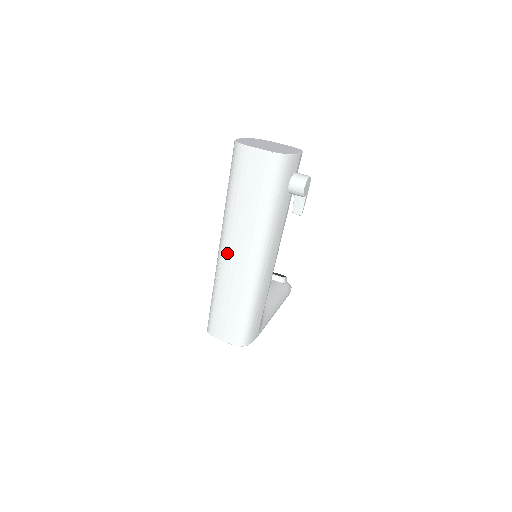
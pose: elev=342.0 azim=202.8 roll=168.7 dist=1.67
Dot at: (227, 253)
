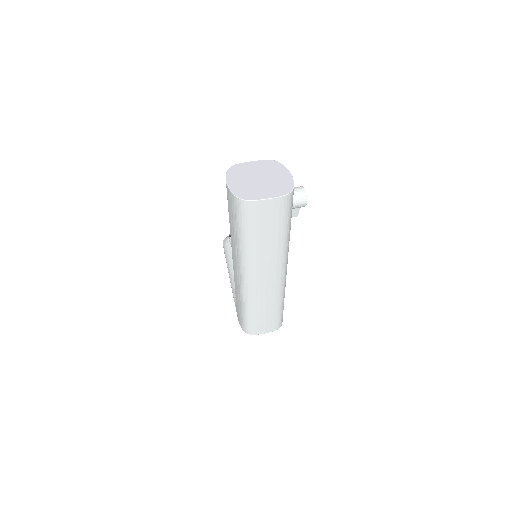
Dot at: (255, 281)
